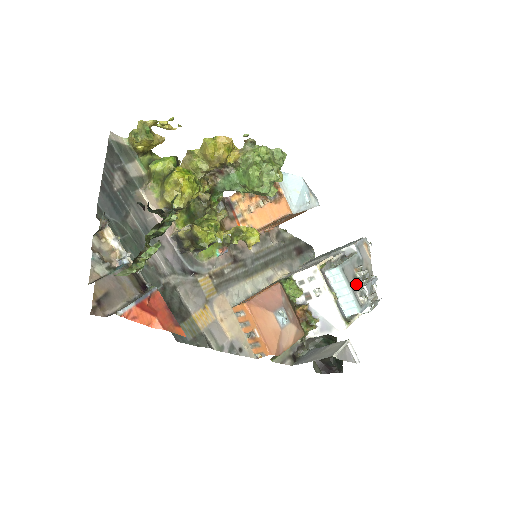
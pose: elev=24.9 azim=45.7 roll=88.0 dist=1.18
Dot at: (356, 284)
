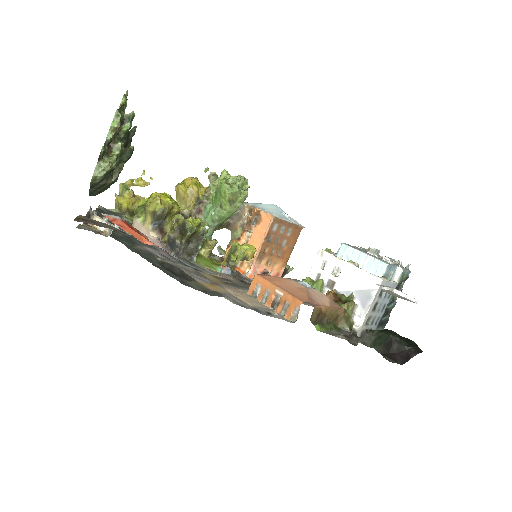
Dot at: (371, 254)
